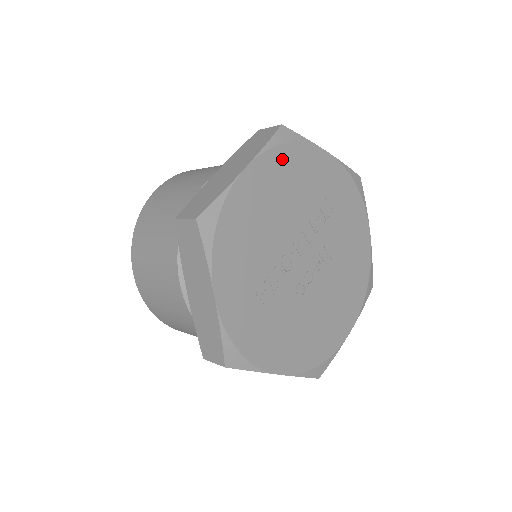
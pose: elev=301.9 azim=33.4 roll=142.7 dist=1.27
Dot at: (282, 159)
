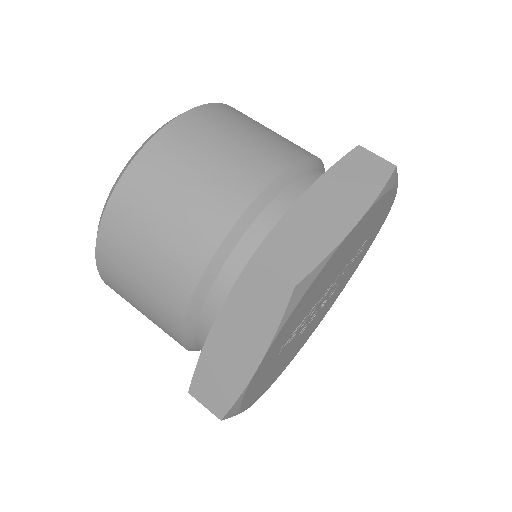
Dot at: (376, 208)
